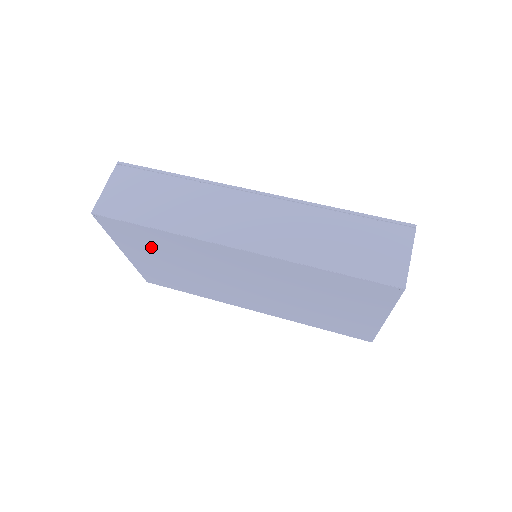
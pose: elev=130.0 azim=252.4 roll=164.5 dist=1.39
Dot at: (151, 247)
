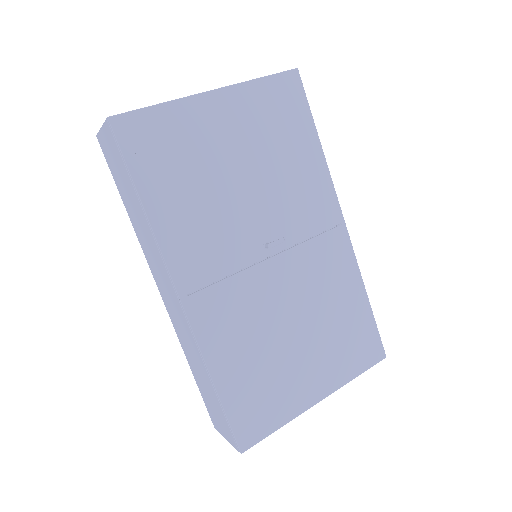
Dot at: occluded
